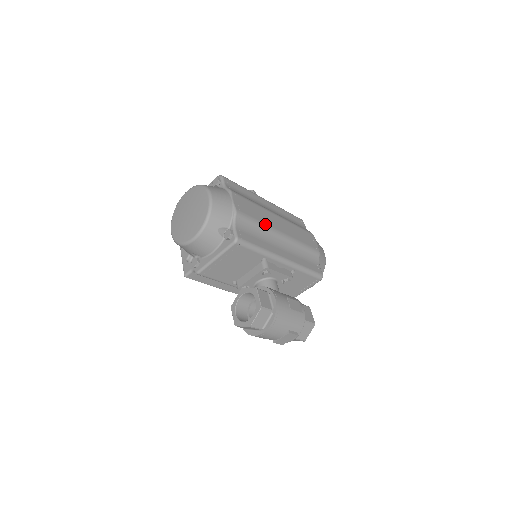
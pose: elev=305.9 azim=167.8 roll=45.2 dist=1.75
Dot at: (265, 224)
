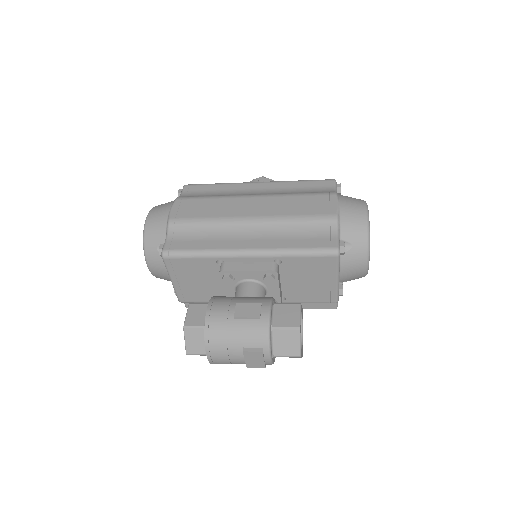
Dot at: (219, 217)
